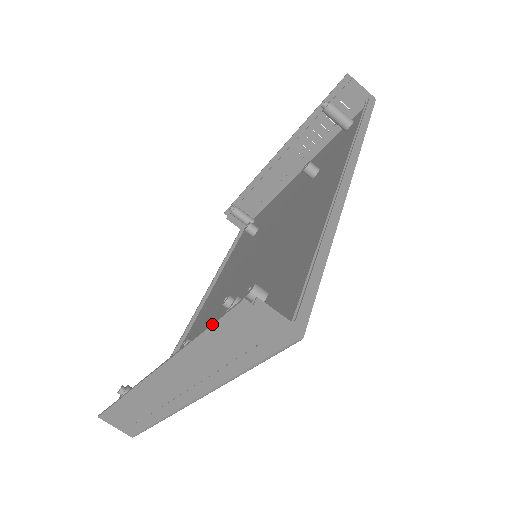
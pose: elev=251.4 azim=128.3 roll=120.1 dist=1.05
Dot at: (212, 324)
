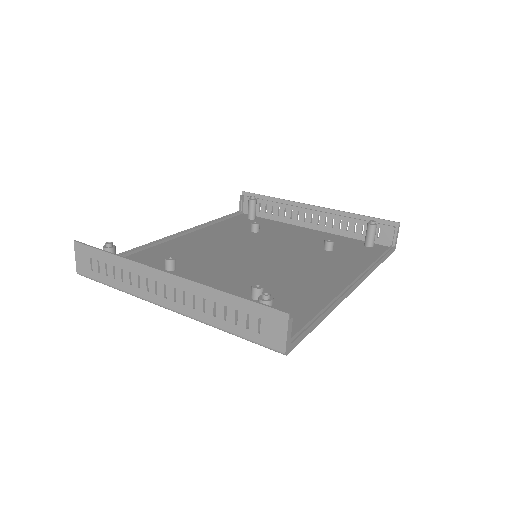
Dot at: (253, 301)
